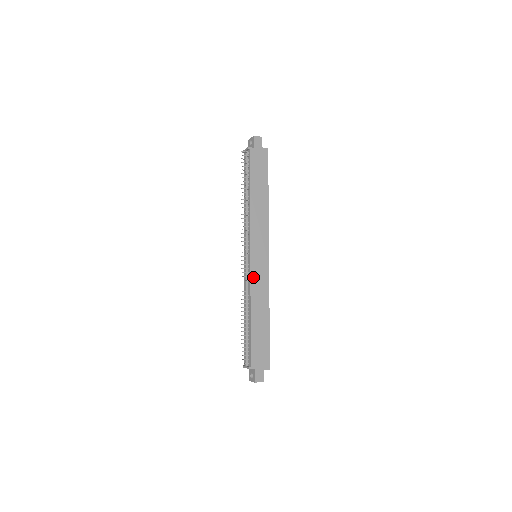
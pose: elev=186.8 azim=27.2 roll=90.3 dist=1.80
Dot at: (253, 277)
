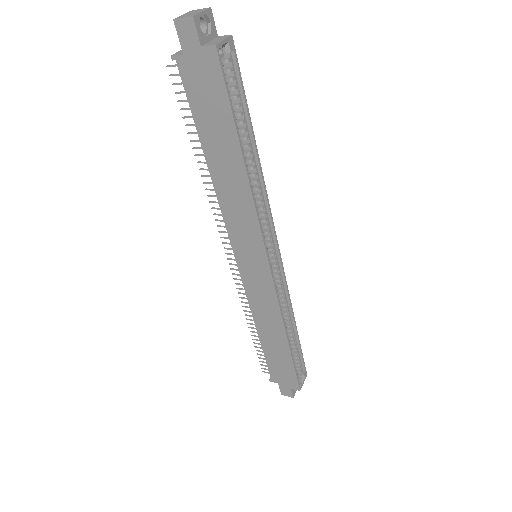
Dot at: (249, 290)
